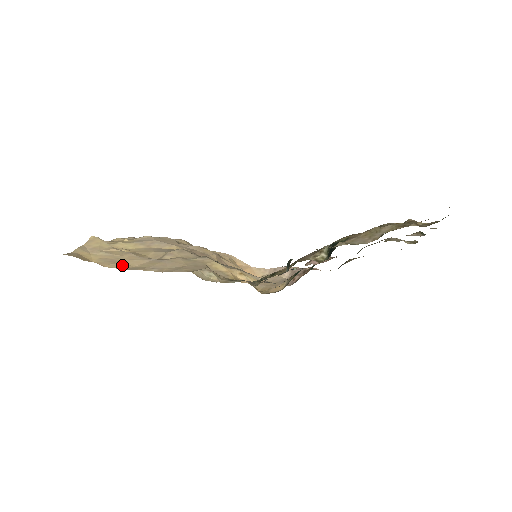
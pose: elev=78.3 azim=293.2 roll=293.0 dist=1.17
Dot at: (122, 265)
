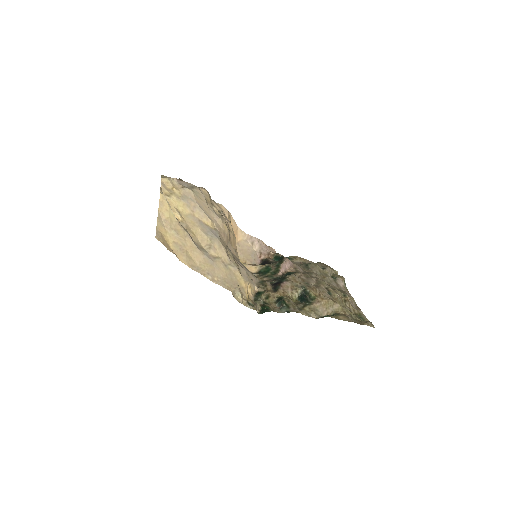
Dot at: (189, 260)
